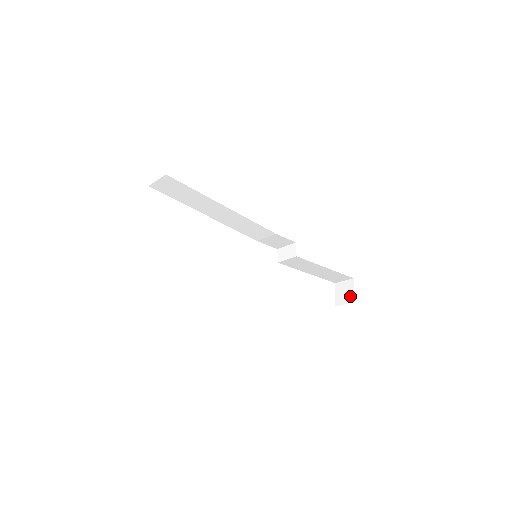
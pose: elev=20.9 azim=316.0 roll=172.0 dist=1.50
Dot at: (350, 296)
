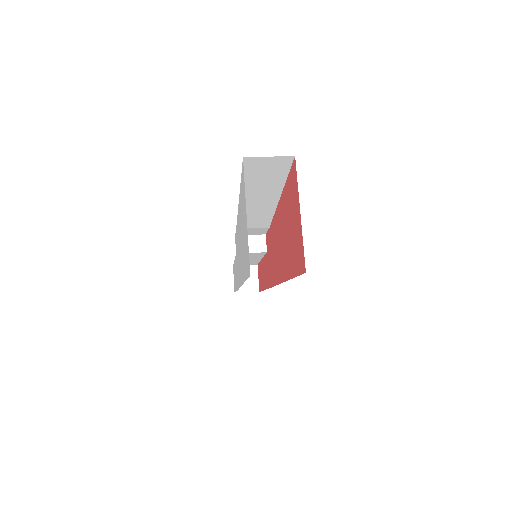
Dot at: (254, 284)
